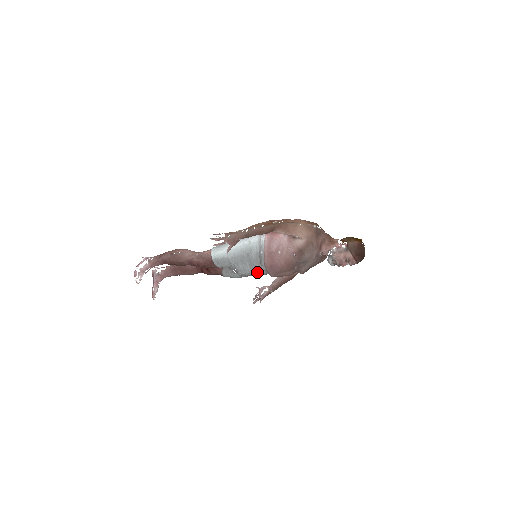
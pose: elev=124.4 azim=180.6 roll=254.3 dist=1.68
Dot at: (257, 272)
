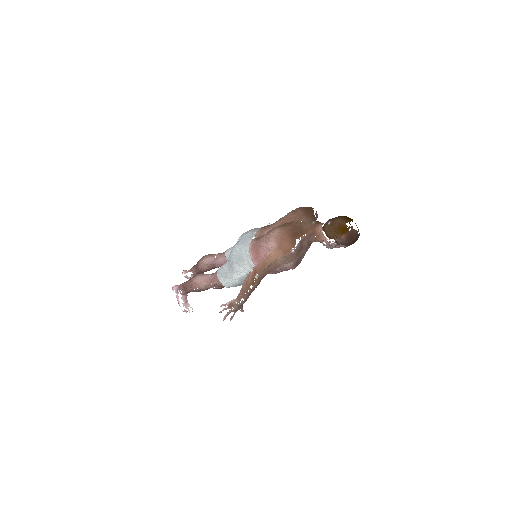
Dot at: occluded
